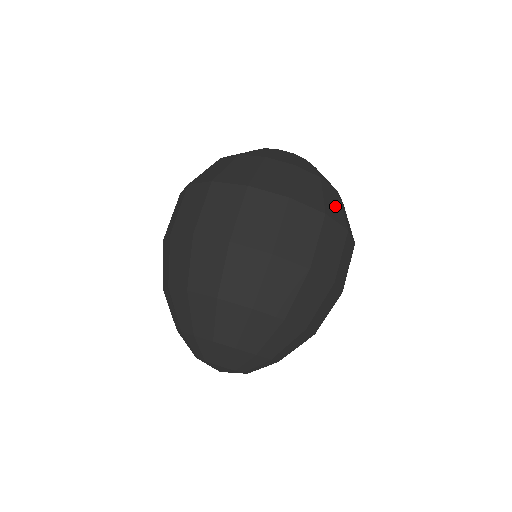
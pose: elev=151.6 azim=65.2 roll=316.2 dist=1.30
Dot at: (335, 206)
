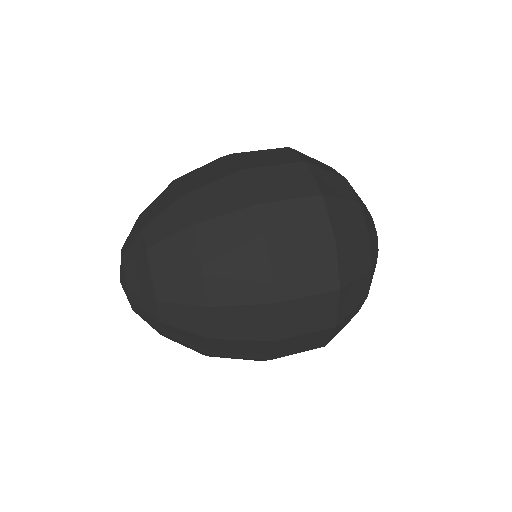
Dot at: (346, 221)
